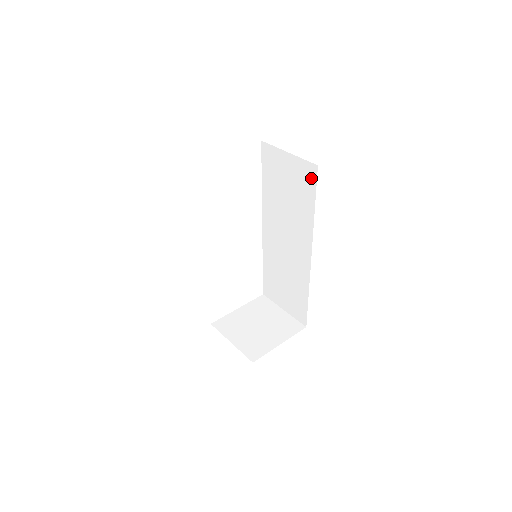
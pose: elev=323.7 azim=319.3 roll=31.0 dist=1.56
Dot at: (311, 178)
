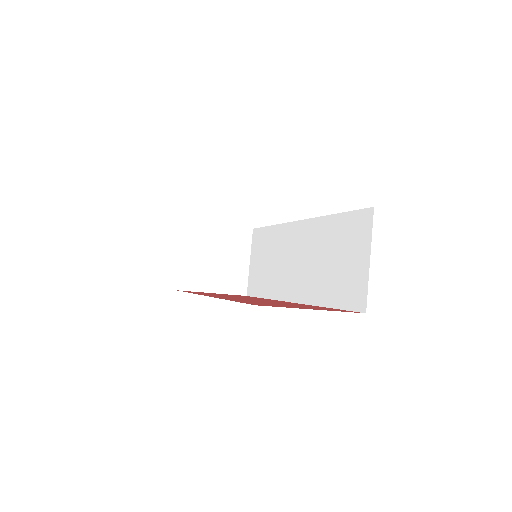
Dot at: (353, 302)
